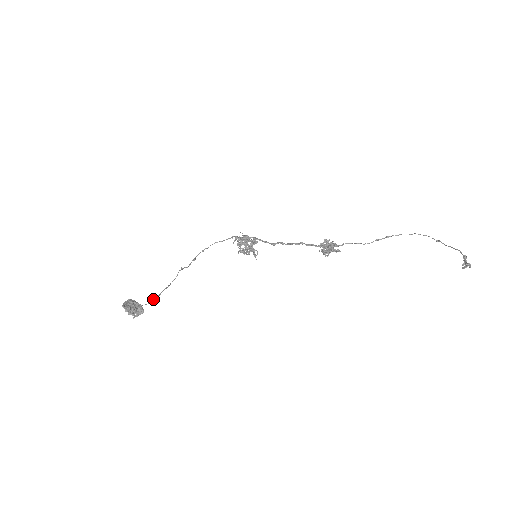
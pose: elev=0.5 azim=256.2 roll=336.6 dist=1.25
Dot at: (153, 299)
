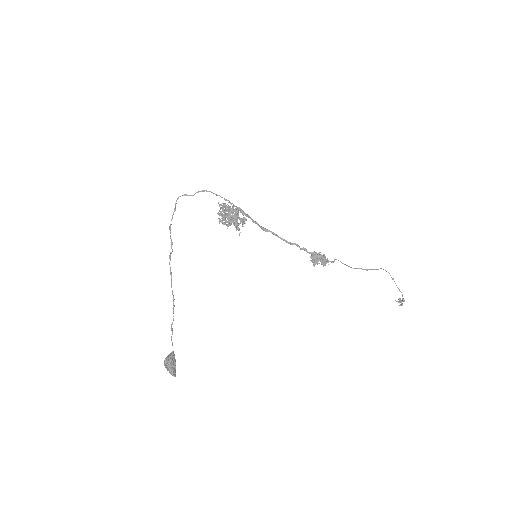
Dot at: occluded
